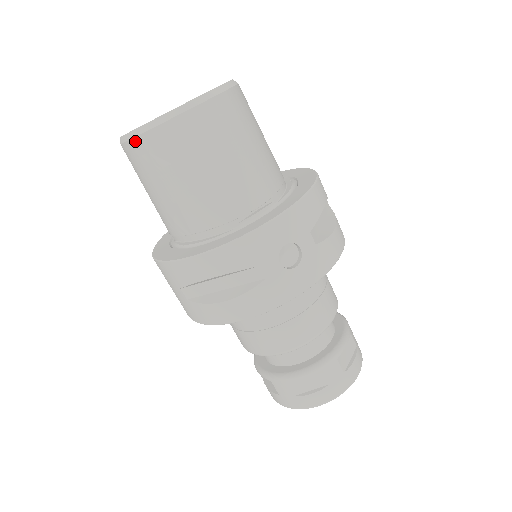
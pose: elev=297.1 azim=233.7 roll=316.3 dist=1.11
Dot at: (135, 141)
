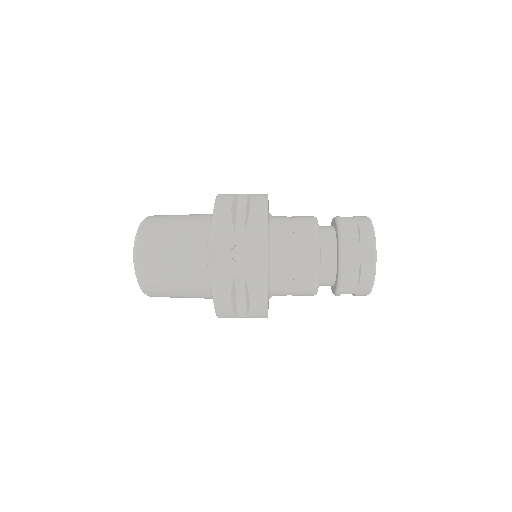
Dot at: (148, 293)
